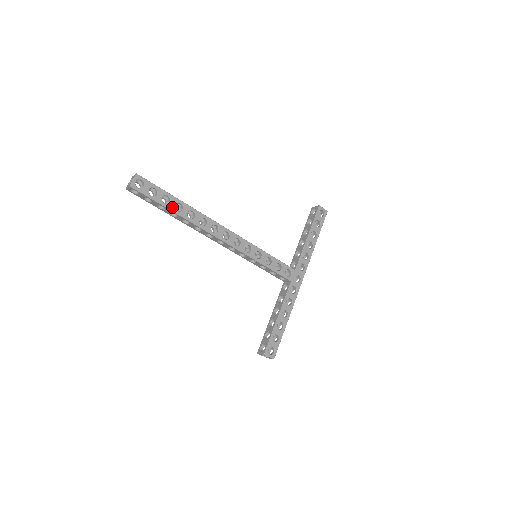
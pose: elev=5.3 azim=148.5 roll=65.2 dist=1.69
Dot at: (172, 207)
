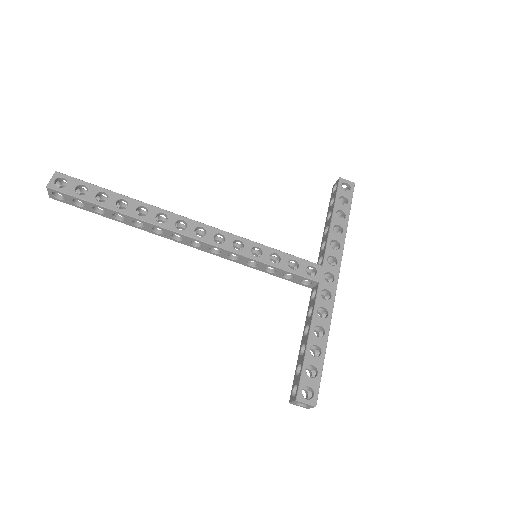
Dot at: (111, 205)
